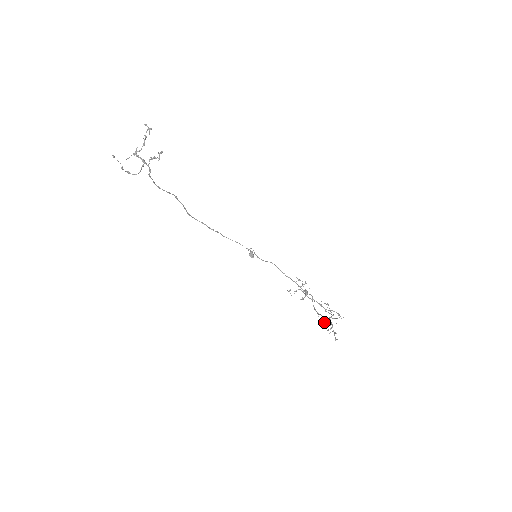
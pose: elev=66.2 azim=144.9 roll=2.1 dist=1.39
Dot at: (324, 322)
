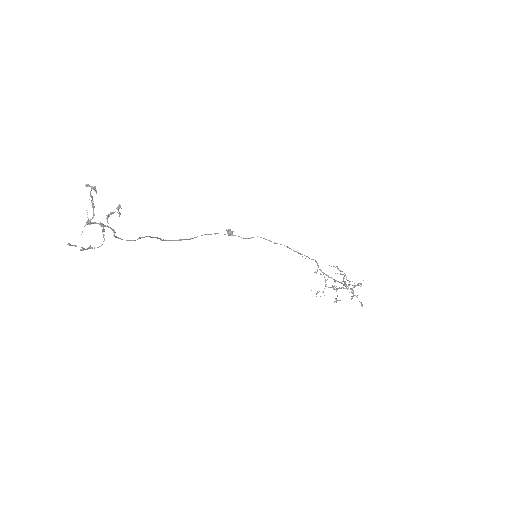
Dot at: occluded
